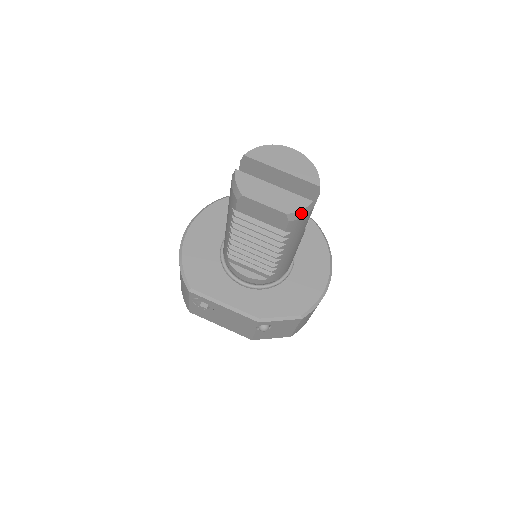
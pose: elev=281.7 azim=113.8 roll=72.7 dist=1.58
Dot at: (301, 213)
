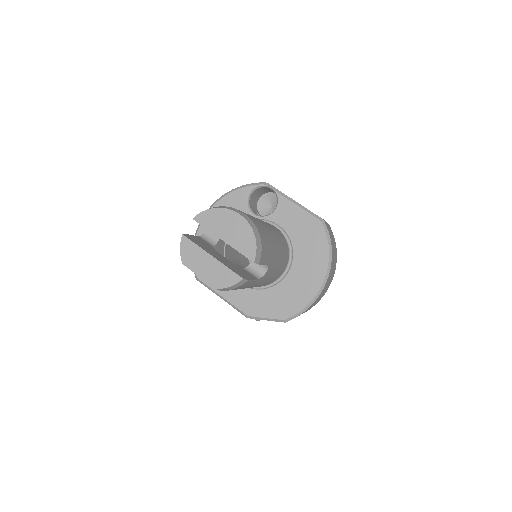
Dot at: (232, 287)
